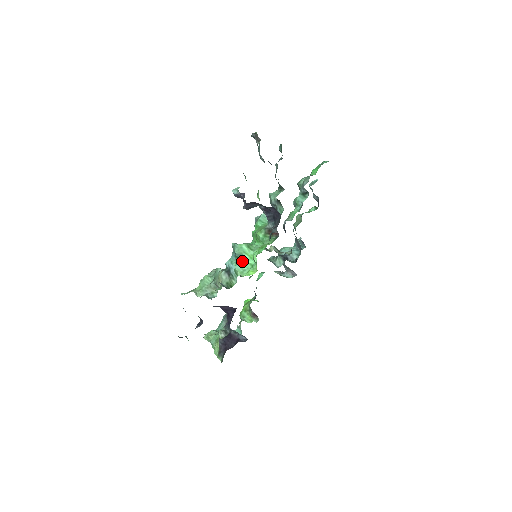
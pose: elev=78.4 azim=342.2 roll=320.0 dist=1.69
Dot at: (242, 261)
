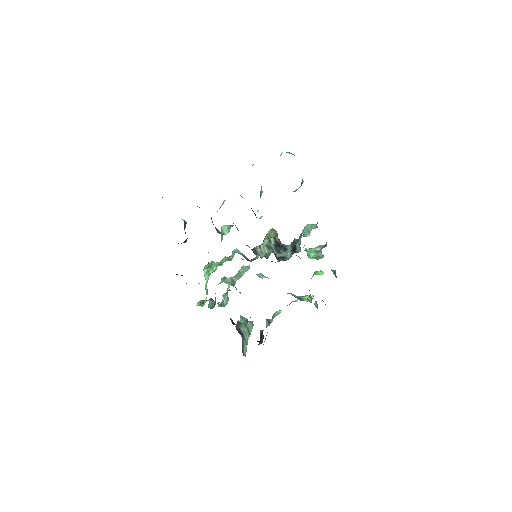
Dot at: (205, 287)
